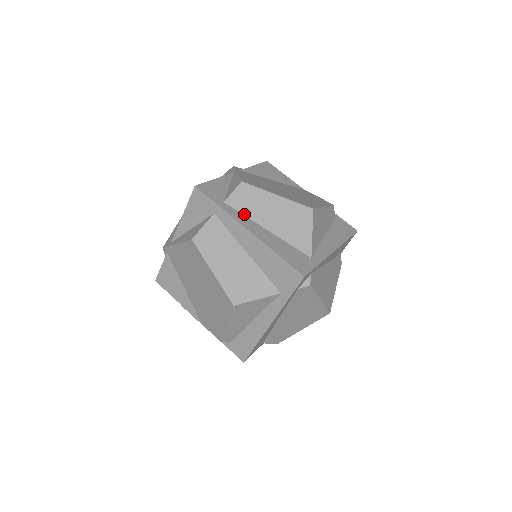
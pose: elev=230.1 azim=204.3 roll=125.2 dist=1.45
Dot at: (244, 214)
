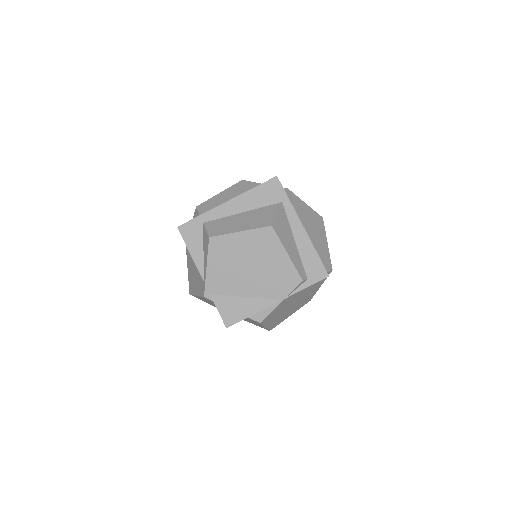
Dot at: occluded
